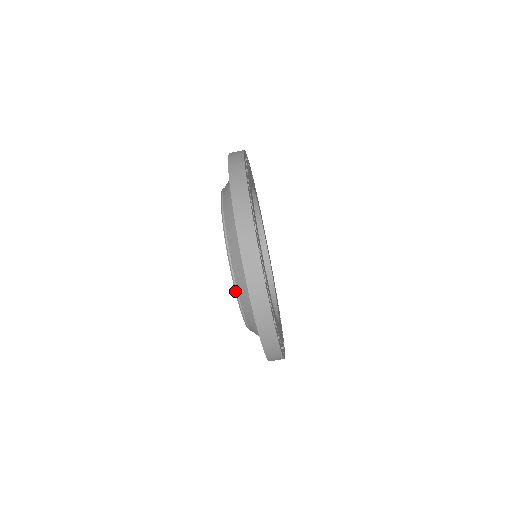
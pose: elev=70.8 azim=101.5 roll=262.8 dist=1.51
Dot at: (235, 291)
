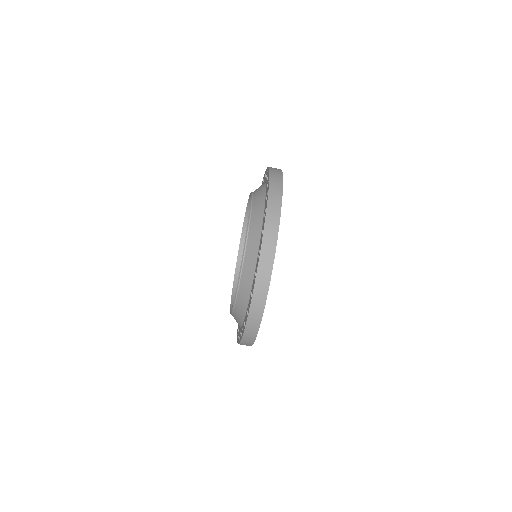
Dot at: occluded
